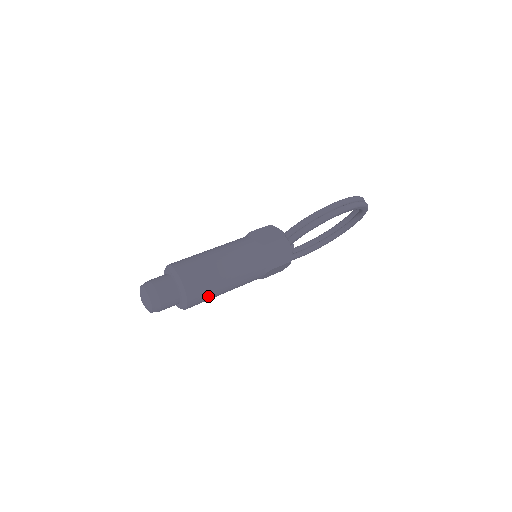
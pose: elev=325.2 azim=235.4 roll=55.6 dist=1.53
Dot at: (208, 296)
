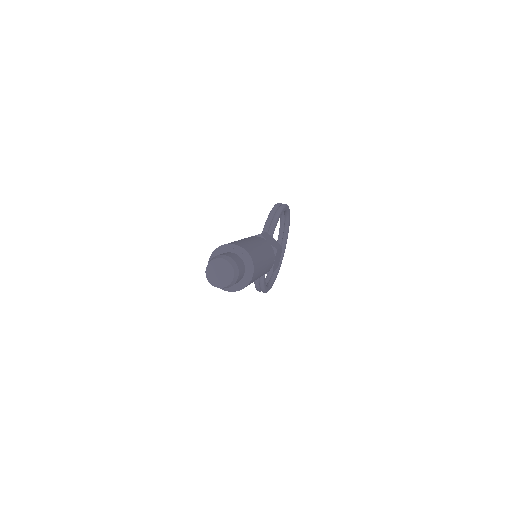
Dot at: (259, 263)
